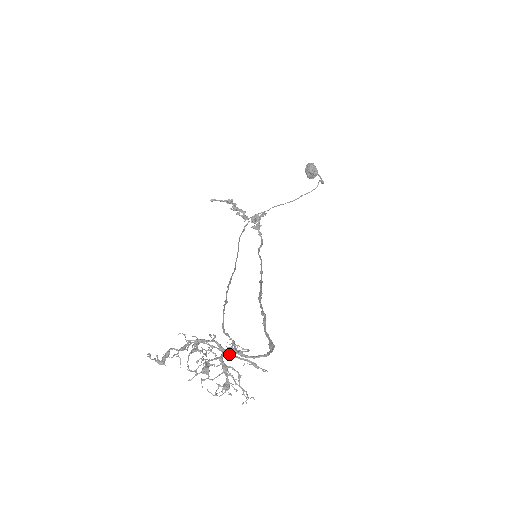
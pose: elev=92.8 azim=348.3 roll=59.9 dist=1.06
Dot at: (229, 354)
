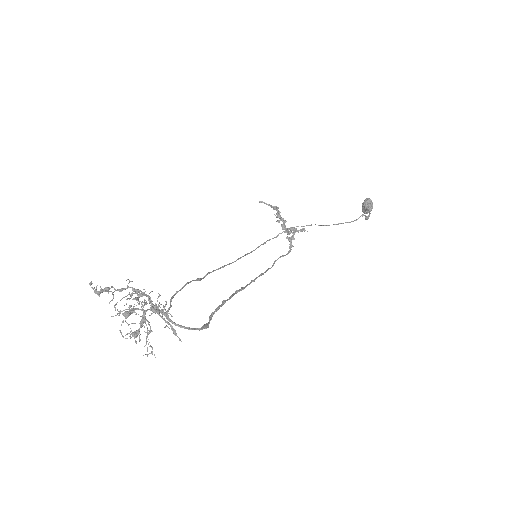
Dot at: (156, 312)
